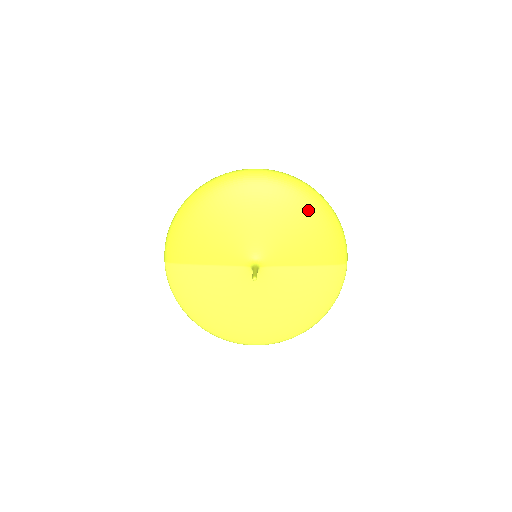
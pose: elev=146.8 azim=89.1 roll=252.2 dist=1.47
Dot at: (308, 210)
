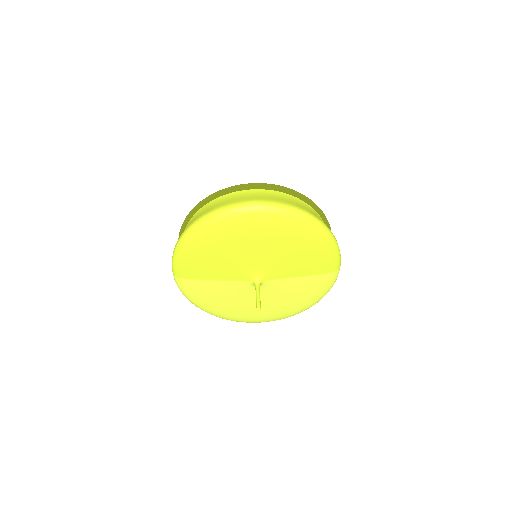
Dot at: (306, 237)
